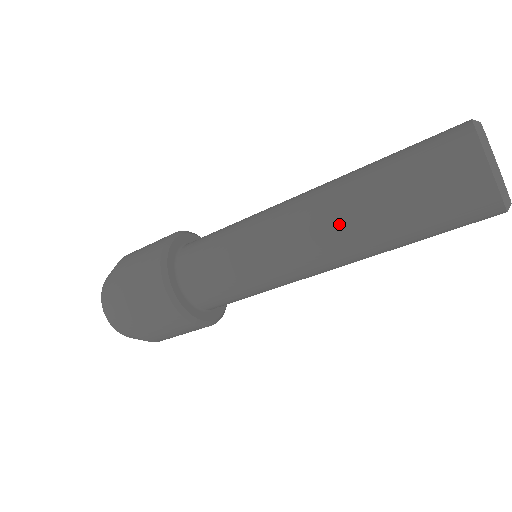
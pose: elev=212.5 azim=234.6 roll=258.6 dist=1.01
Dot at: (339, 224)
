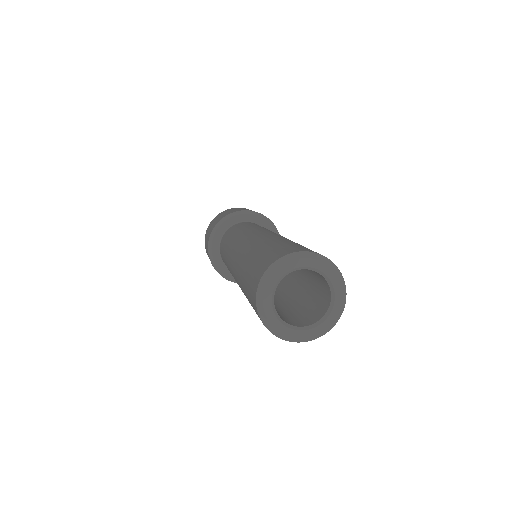
Dot at: occluded
